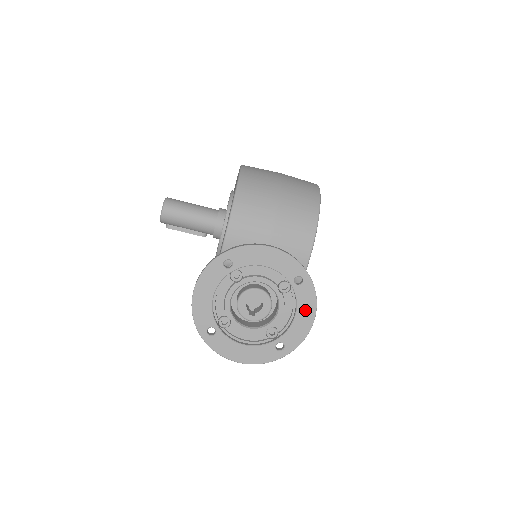
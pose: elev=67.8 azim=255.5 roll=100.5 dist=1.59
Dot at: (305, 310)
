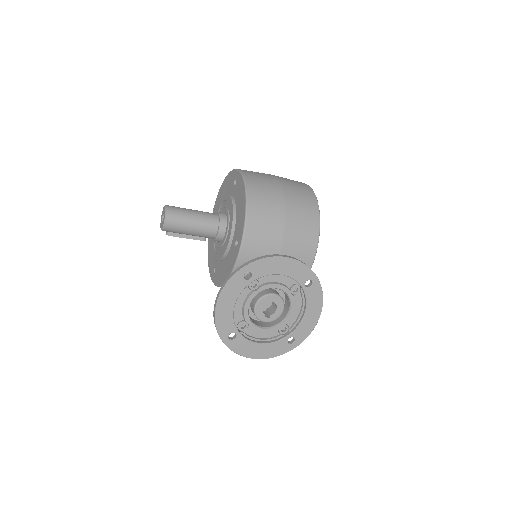
Dot at: (313, 308)
